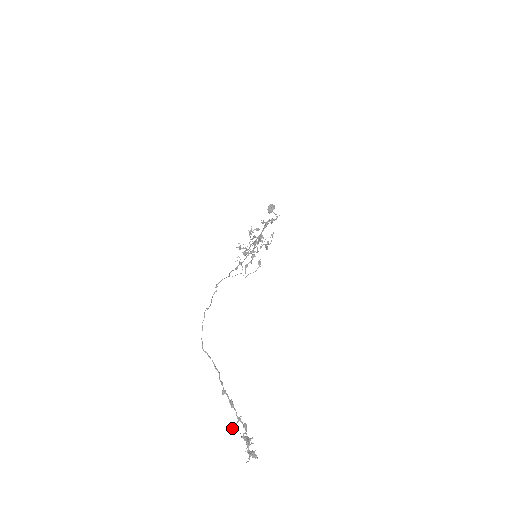
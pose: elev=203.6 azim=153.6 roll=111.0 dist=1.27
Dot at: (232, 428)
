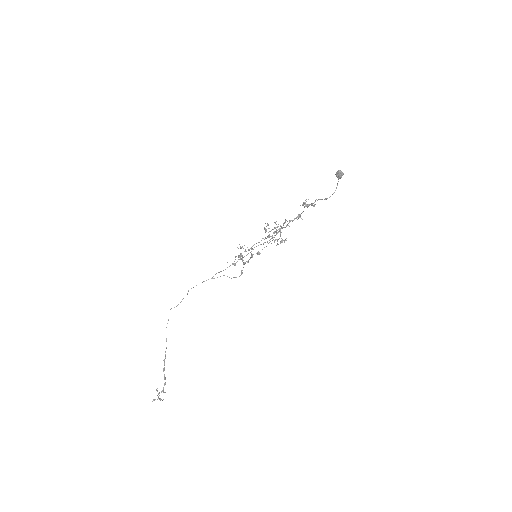
Dot at: occluded
